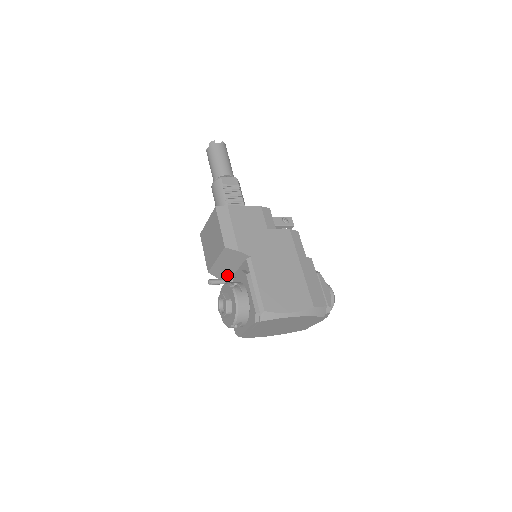
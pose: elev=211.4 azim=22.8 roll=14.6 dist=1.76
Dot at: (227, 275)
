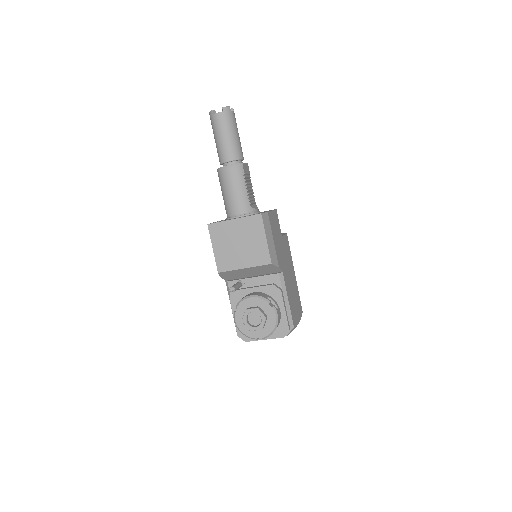
Dot at: (234, 276)
